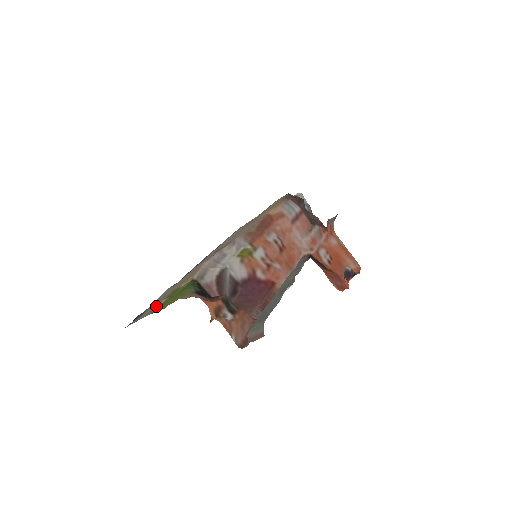
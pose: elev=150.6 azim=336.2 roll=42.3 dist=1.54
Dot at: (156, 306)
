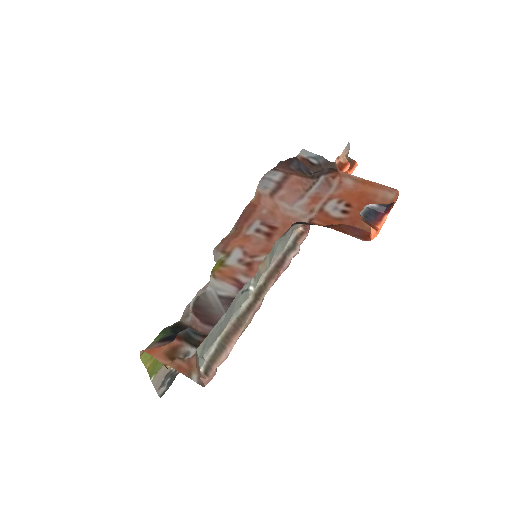
Dot at: (163, 365)
